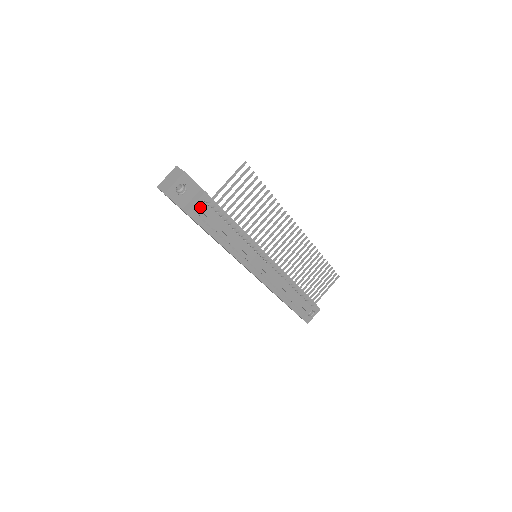
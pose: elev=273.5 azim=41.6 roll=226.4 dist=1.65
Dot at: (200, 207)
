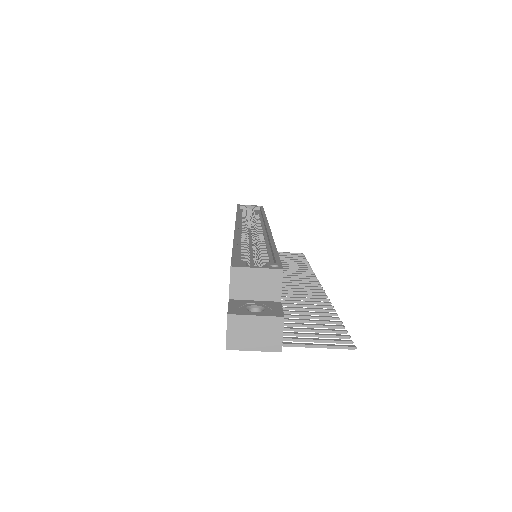
Dot at: occluded
